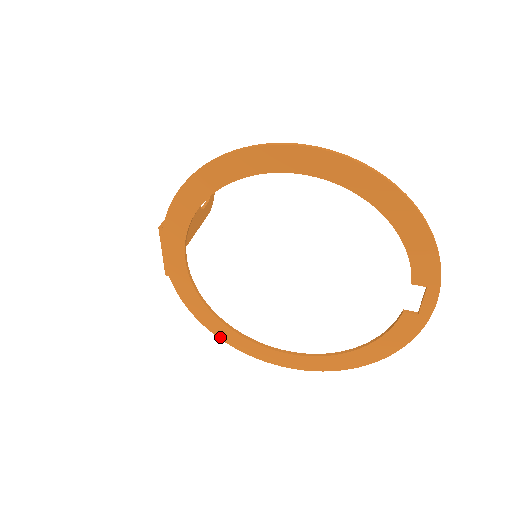
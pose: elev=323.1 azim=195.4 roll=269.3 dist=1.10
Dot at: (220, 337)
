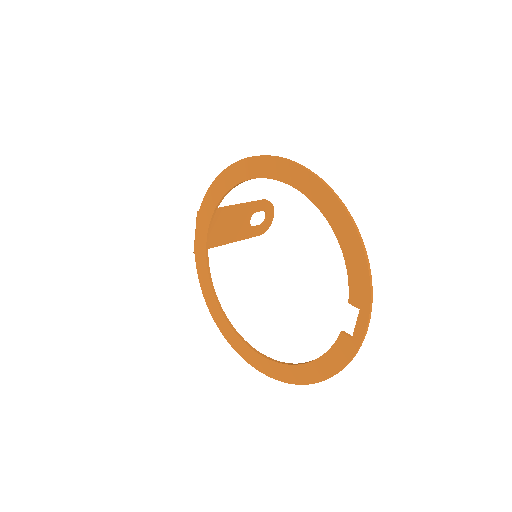
Dot at: (215, 320)
